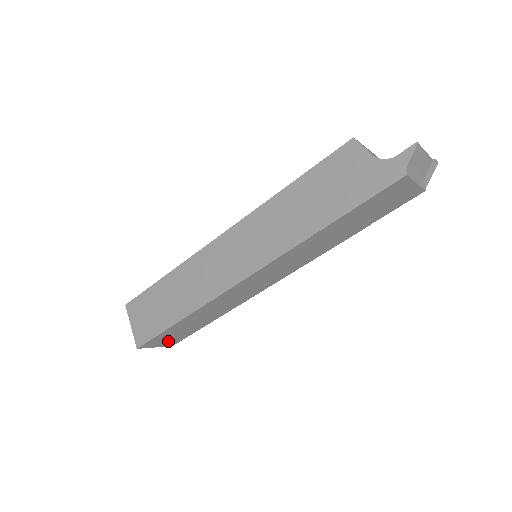
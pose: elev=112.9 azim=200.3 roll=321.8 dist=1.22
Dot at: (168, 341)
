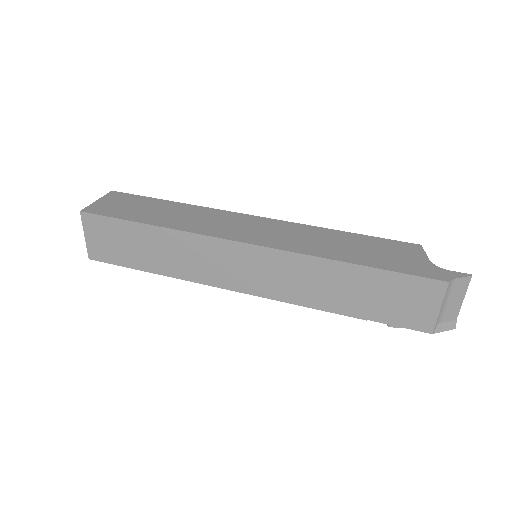
Dot at: (100, 244)
